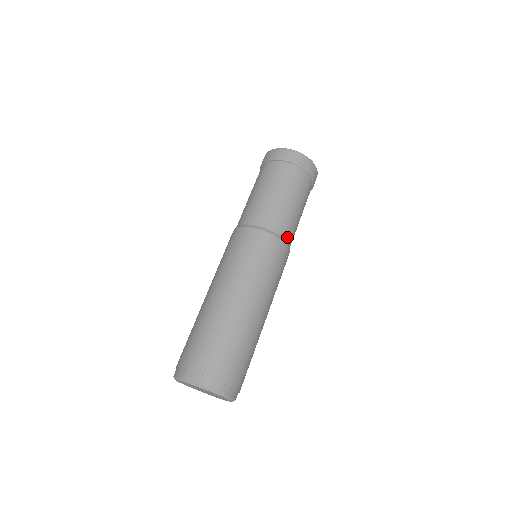
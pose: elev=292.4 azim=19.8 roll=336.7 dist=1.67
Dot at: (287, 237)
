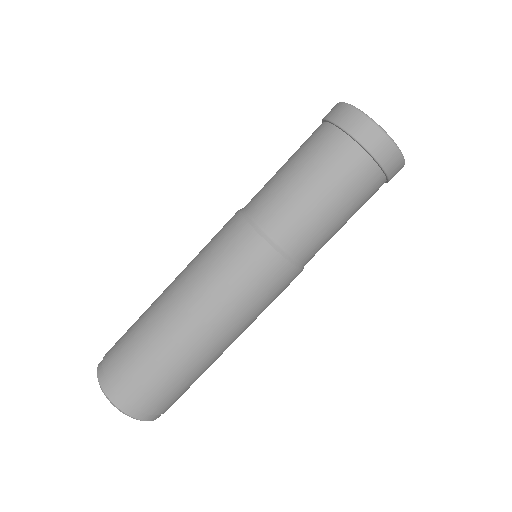
Dot at: occluded
